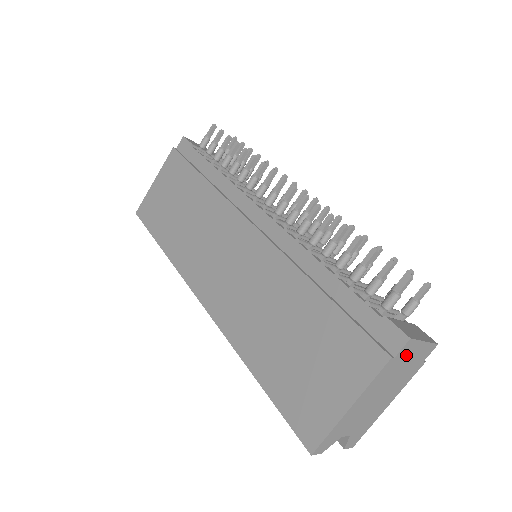
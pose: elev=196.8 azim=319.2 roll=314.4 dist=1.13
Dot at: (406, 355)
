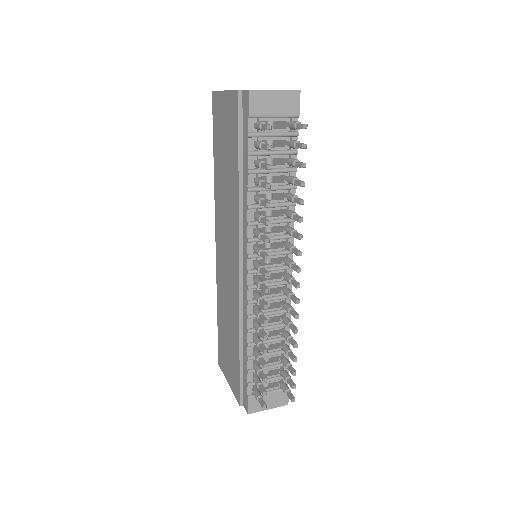
Dot at: occluded
